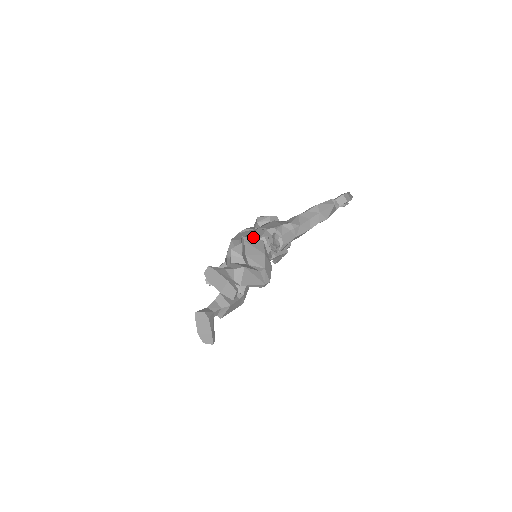
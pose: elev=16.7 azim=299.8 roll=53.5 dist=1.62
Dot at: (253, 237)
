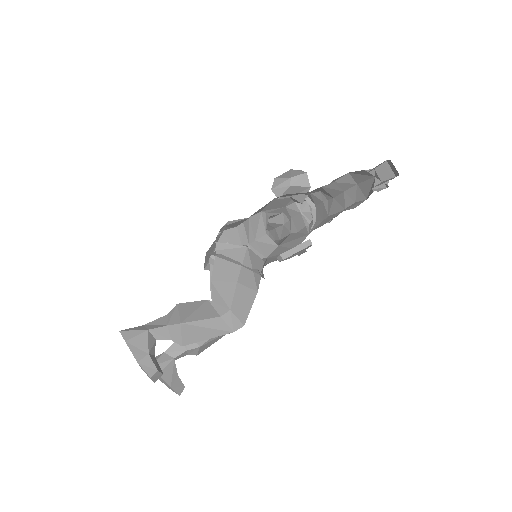
Dot at: (275, 206)
